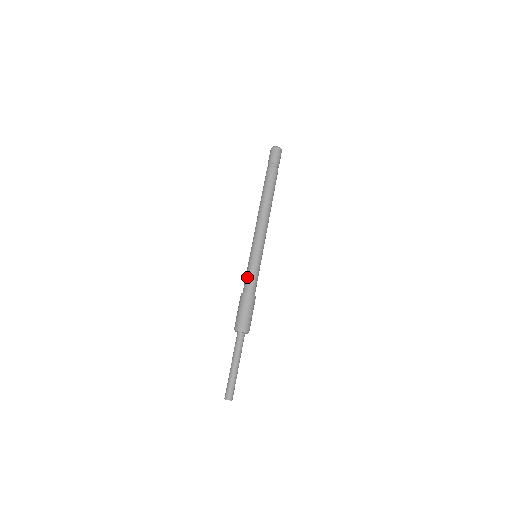
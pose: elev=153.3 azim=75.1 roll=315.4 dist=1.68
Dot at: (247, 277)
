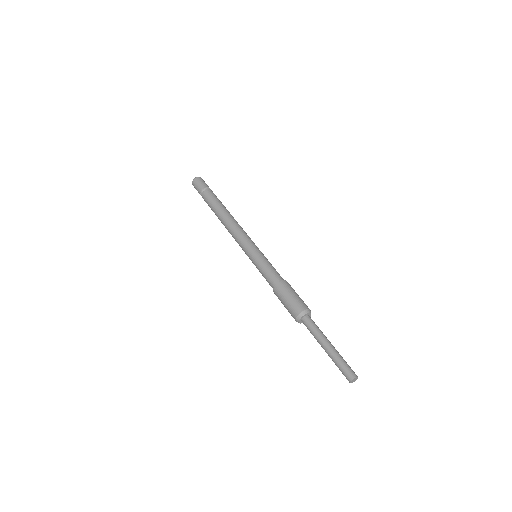
Dot at: (270, 269)
